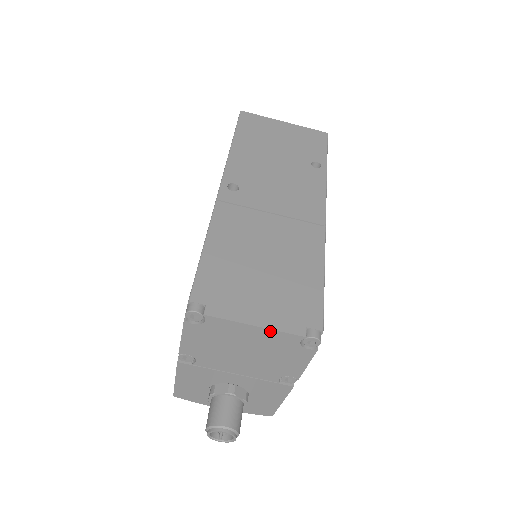
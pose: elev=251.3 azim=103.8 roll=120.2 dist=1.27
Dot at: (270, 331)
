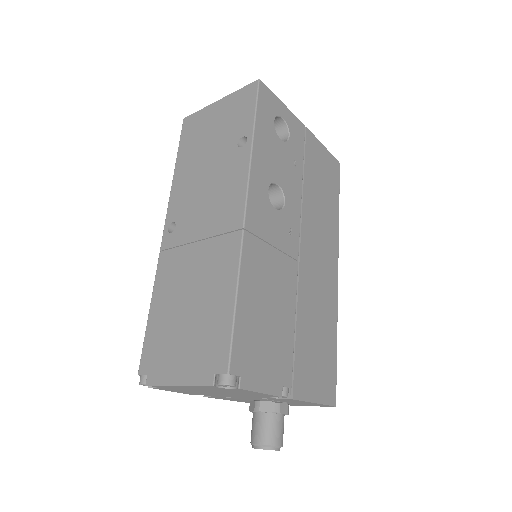
Dot at: (190, 386)
